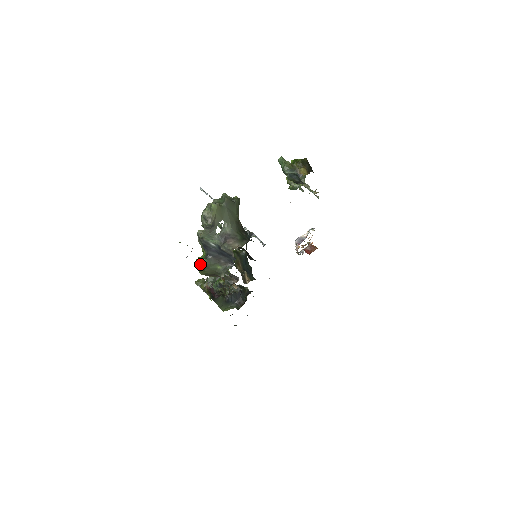
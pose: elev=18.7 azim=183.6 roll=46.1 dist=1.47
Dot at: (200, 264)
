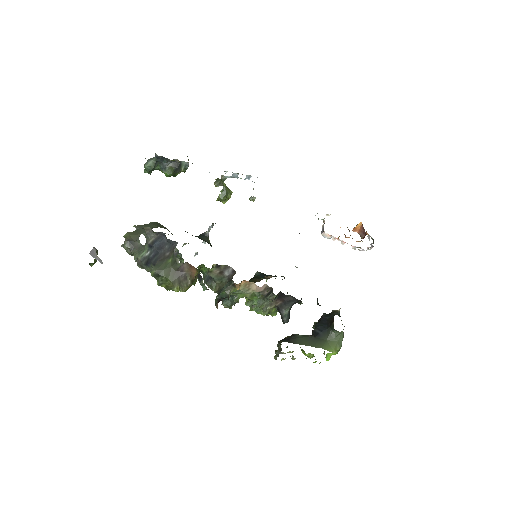
Dot at: (153, 276)
